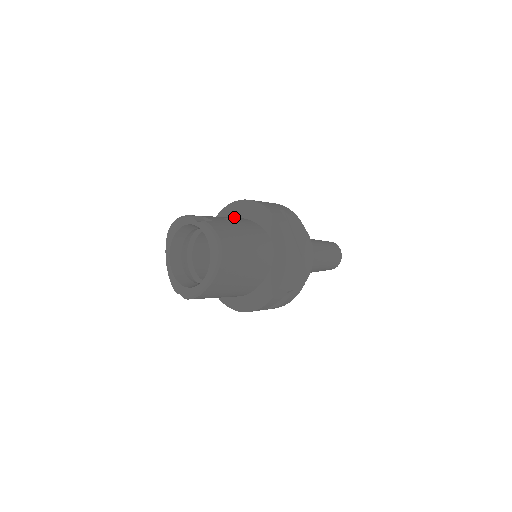
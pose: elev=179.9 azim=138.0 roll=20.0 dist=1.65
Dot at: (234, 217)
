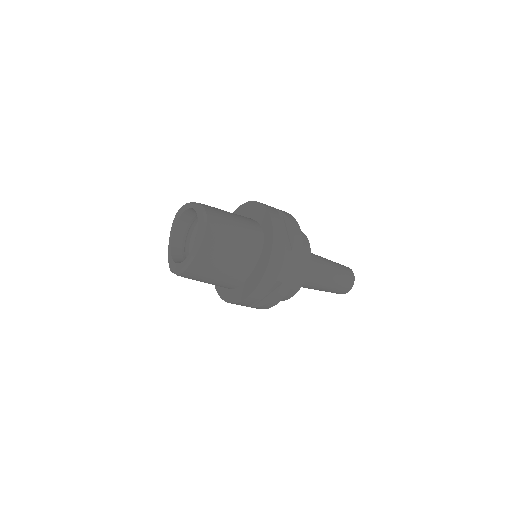
Dot at: occluded
